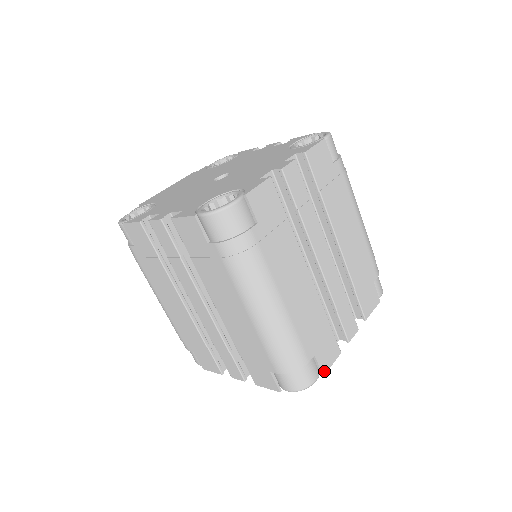
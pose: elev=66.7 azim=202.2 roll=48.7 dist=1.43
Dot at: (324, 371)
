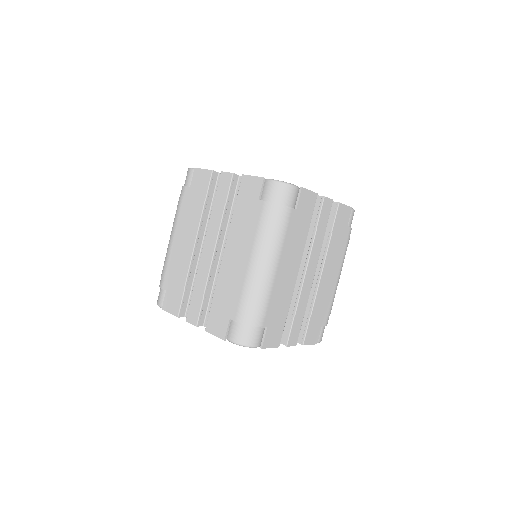
Dot at: (264, 346)
